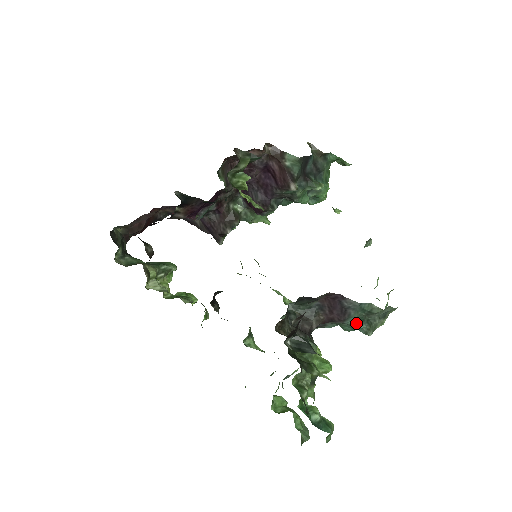
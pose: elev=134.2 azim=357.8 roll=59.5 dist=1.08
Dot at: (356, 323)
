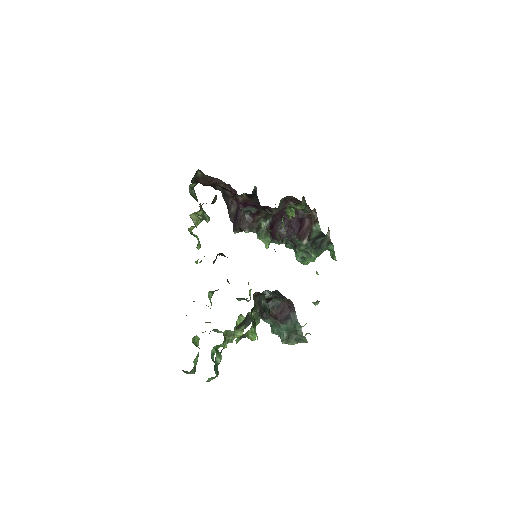
Dot at: (284, 331)
